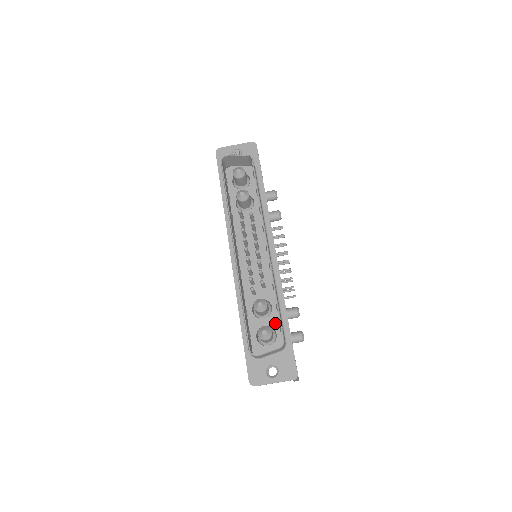
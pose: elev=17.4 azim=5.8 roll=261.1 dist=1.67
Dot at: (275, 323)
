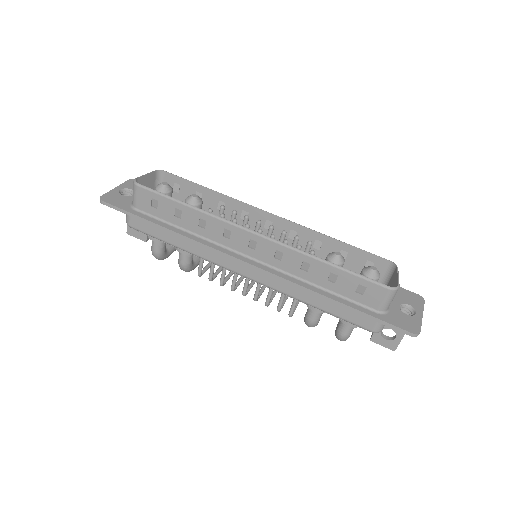
Dot at: occluded
